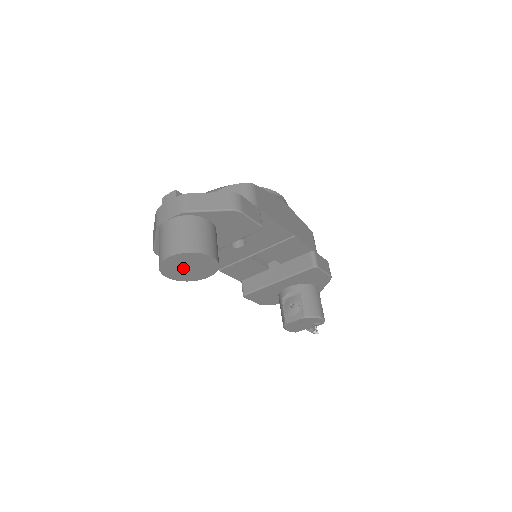
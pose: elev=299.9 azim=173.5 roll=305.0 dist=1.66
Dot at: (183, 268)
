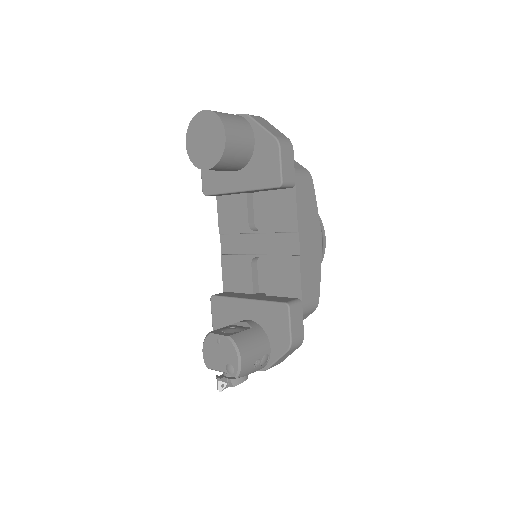
Dot at: (201, 137)
